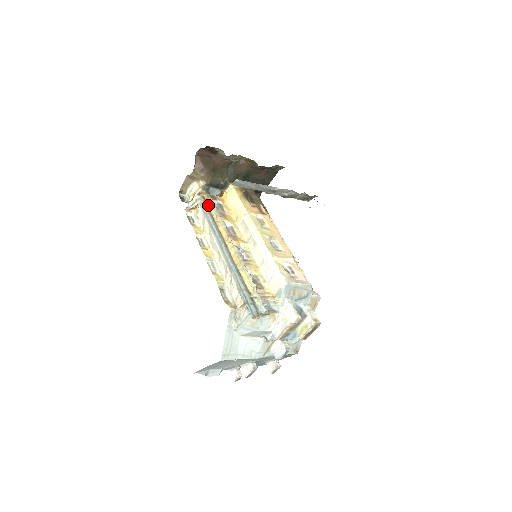
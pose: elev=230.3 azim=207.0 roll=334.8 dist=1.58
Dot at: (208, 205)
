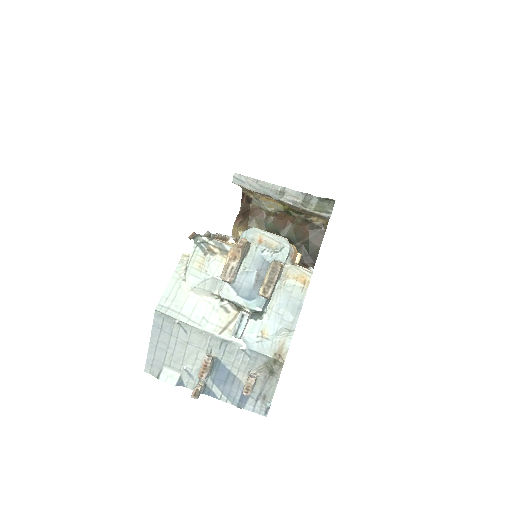
Dot at: occluded
